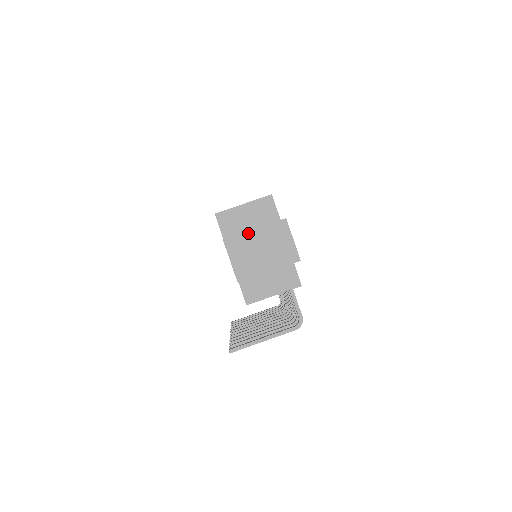
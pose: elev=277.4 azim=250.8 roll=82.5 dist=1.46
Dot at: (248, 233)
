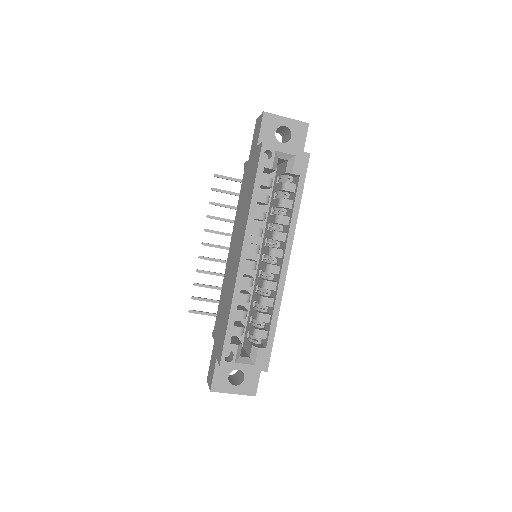
Dot at: (228, 393)
